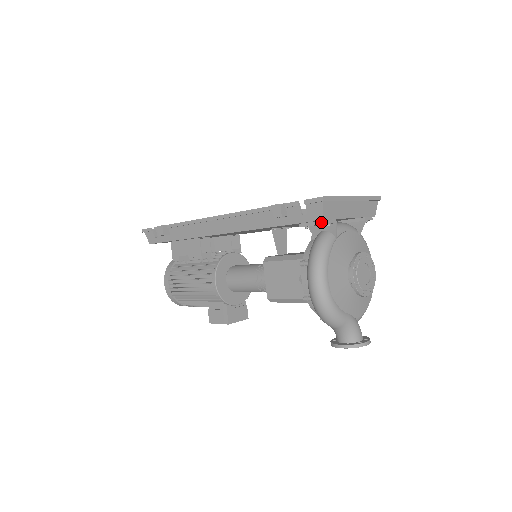
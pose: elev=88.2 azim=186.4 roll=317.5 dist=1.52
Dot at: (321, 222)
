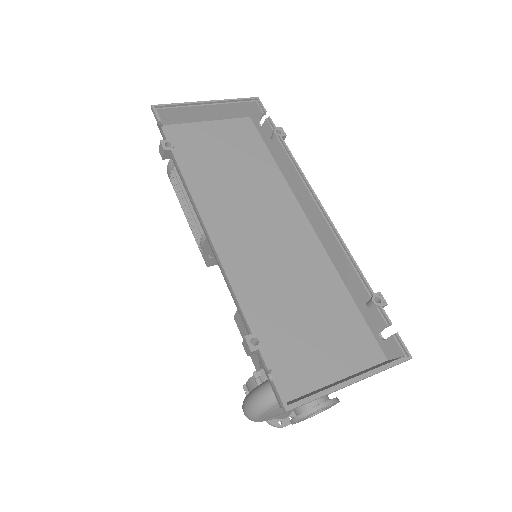
Dot at: occluded
